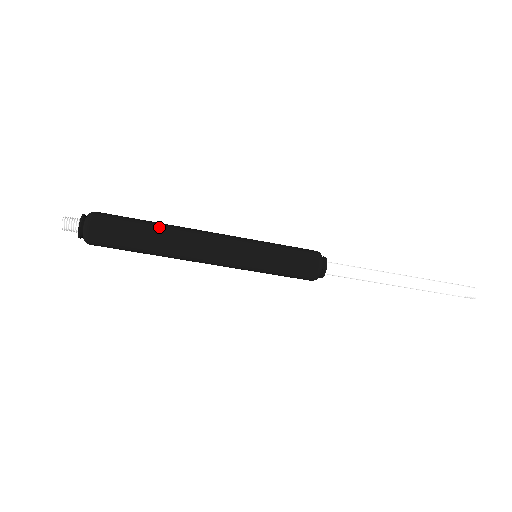
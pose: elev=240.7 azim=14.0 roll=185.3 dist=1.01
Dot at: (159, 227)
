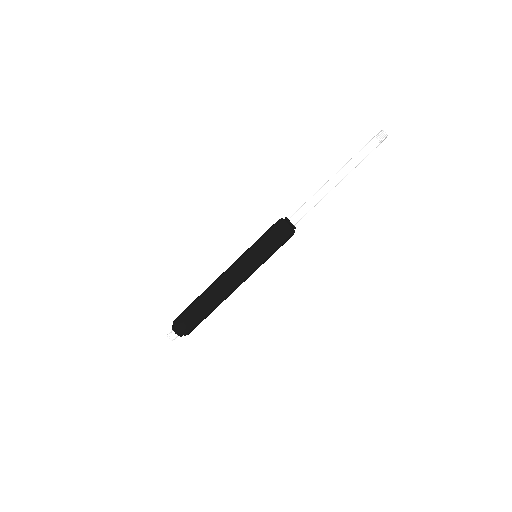
Dot at: (202, 293)
